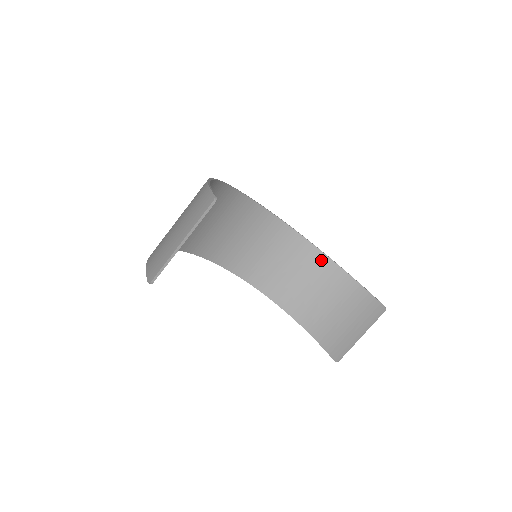
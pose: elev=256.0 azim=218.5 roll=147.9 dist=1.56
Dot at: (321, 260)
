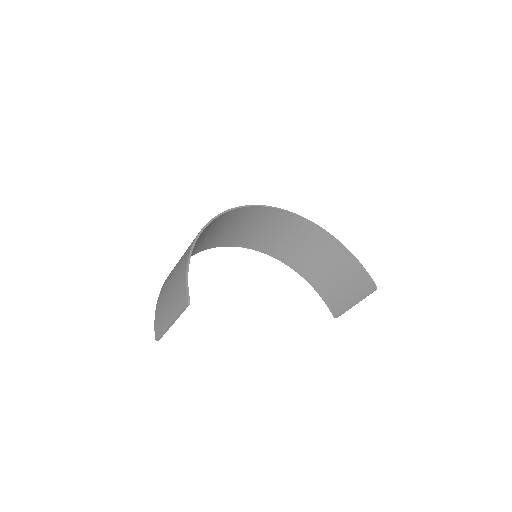
Dot at: (323, 237)
